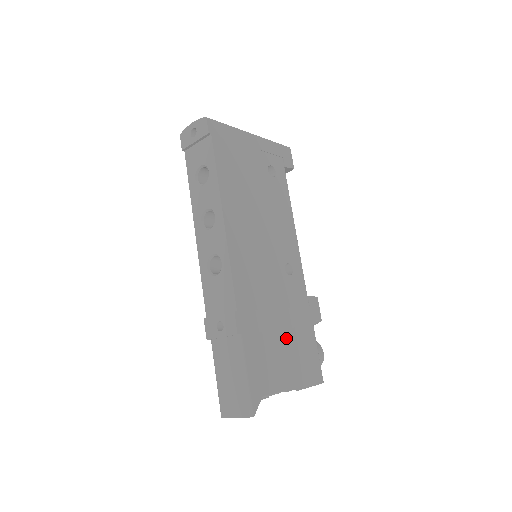
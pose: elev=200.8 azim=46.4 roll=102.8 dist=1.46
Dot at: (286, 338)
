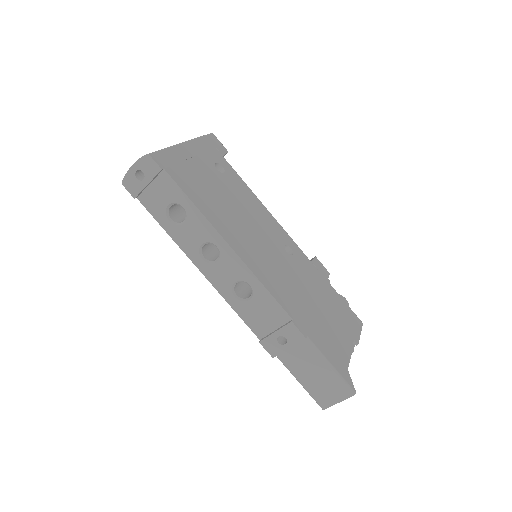
Dot at: (326, 310)
